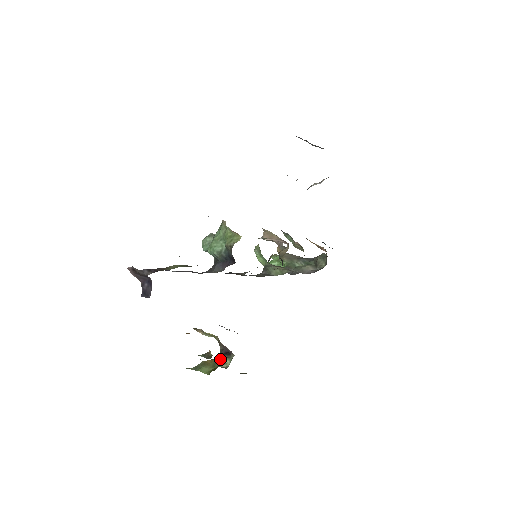
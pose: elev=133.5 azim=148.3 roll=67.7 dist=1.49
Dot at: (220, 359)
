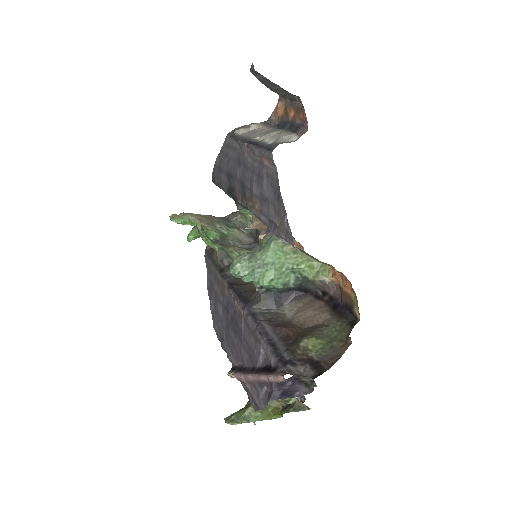
Dot at: occluded
